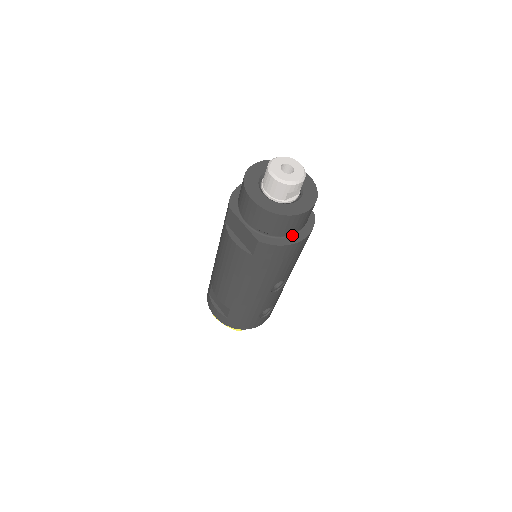
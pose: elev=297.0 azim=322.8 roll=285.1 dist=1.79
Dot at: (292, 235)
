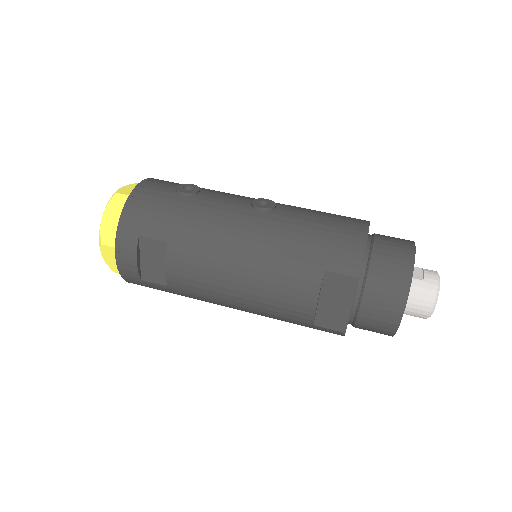
Dot at: occluded
